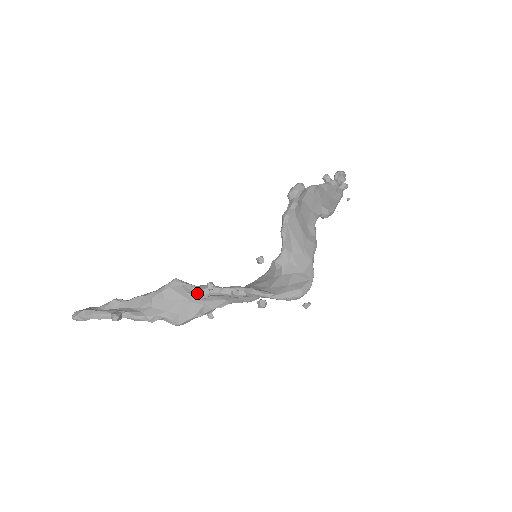
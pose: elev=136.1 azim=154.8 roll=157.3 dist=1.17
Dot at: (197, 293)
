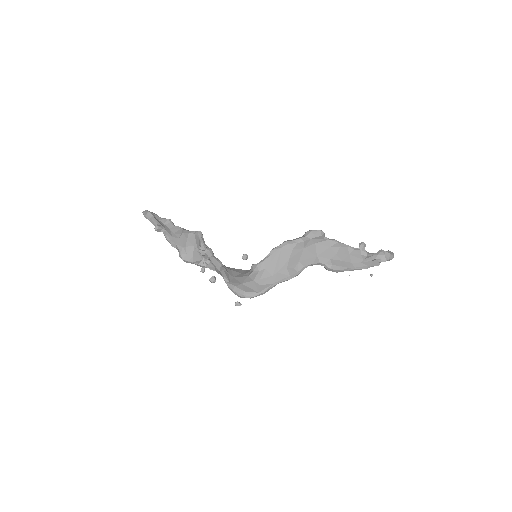
Dot at: occluded
